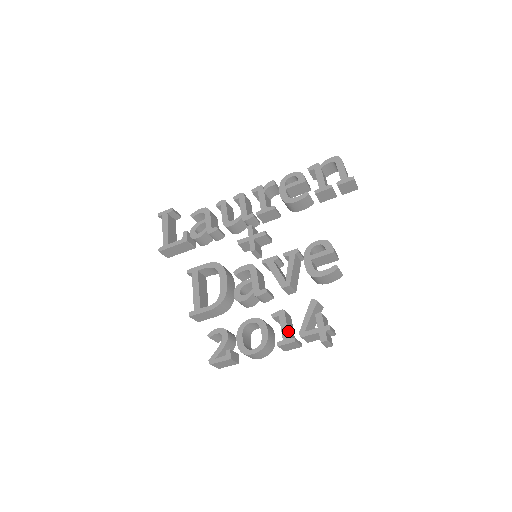
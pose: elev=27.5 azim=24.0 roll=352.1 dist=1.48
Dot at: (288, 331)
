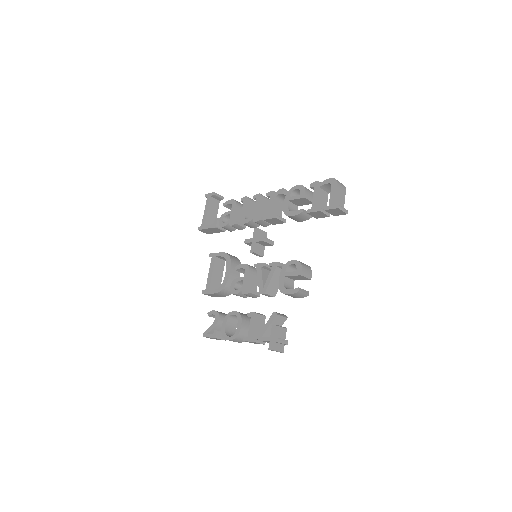
Dot at: (253, 331)
